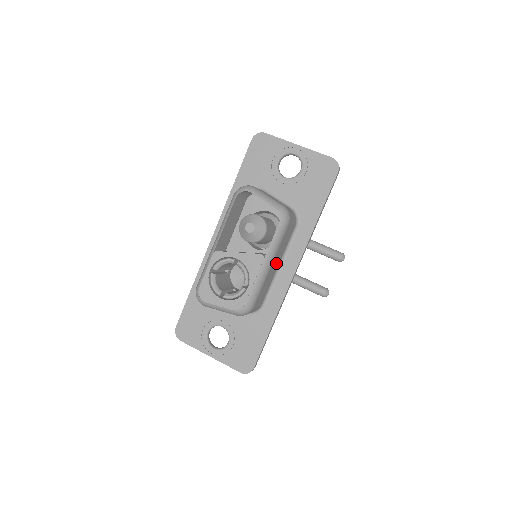
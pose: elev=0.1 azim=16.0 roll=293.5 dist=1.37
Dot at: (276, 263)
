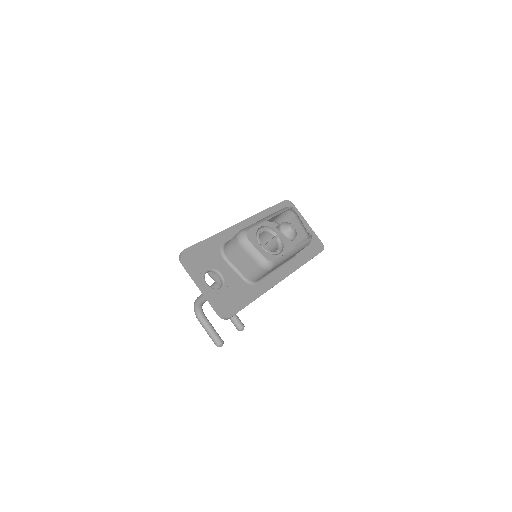
Dot at: occluded
